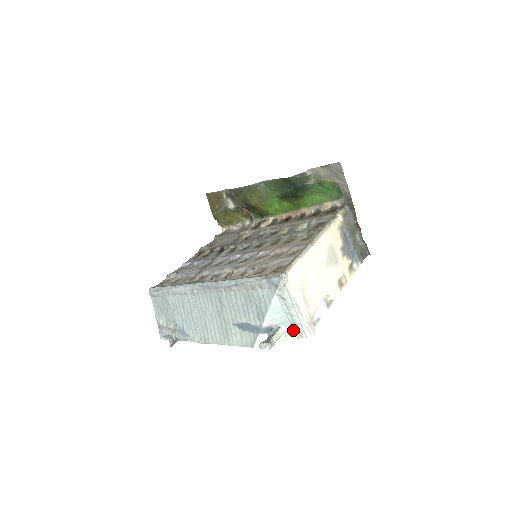
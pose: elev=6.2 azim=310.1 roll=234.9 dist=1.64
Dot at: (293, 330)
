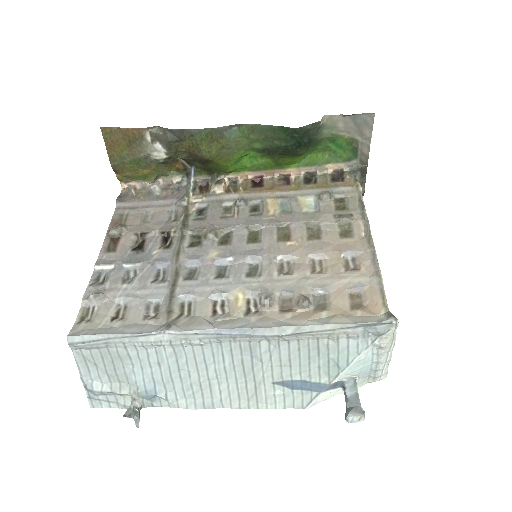
Dot at: (367, 377)
